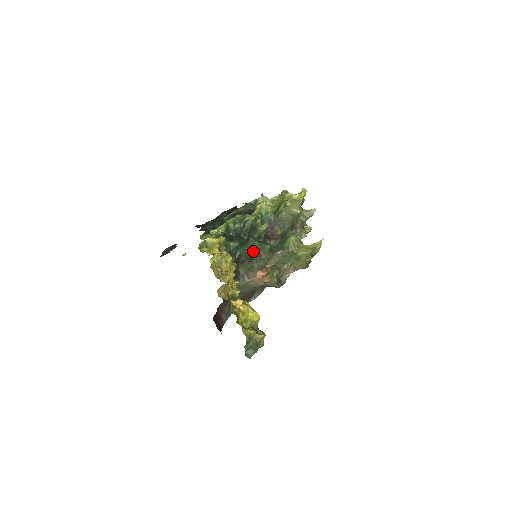
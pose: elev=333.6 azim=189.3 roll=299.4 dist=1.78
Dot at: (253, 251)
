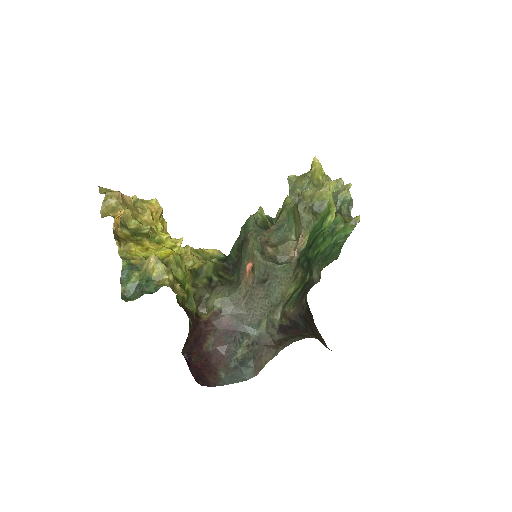
Dot at: (241, 241)
